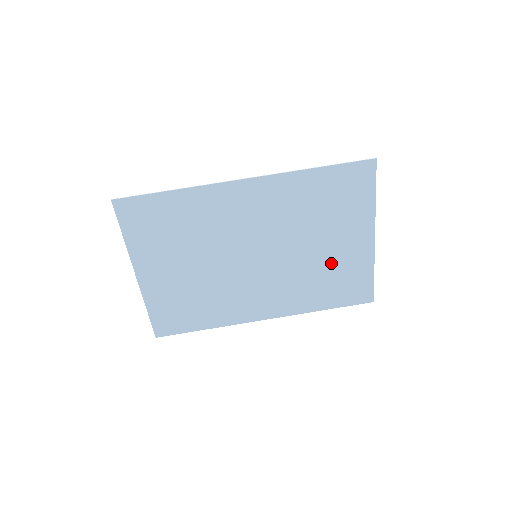
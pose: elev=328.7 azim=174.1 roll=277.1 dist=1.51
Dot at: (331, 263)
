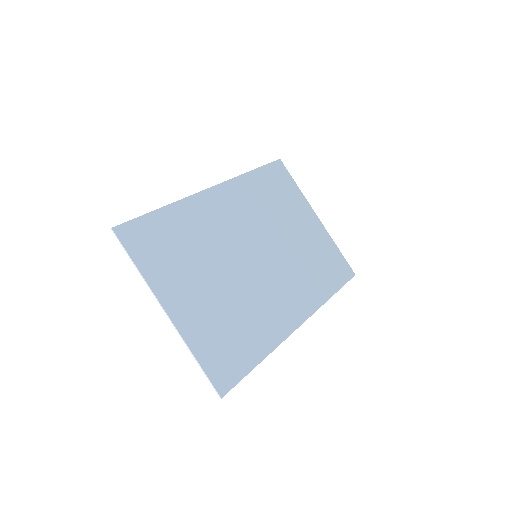
Dot at: (308, 247)
